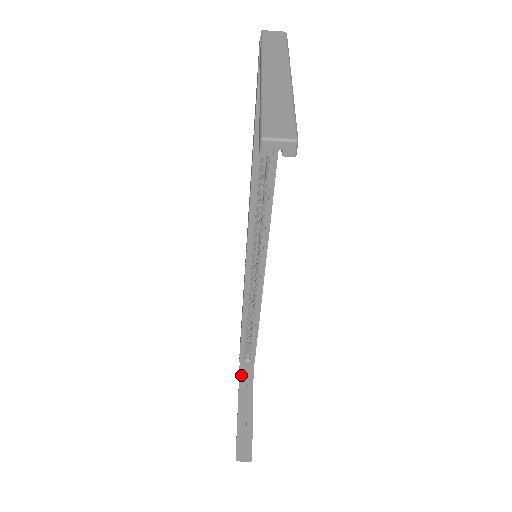
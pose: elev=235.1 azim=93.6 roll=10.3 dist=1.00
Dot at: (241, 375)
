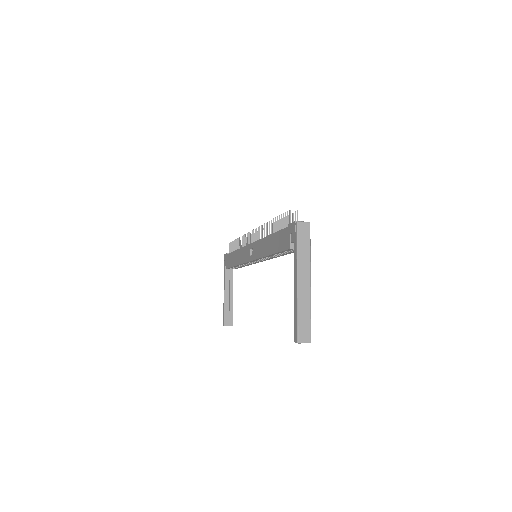
Dot at: (226, 275)
